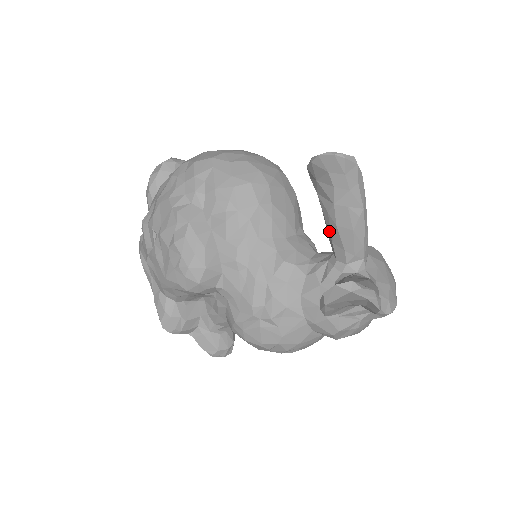
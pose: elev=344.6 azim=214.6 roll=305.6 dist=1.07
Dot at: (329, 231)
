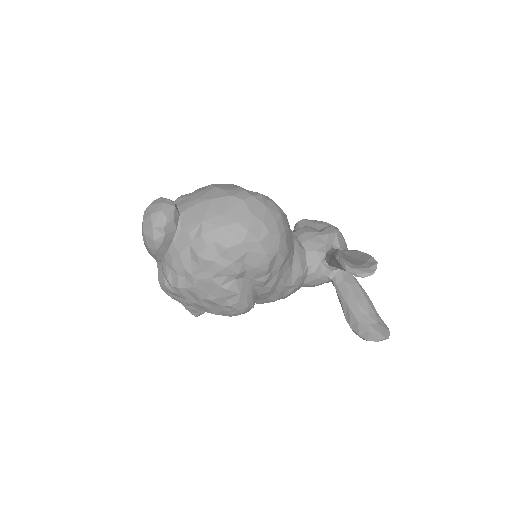
Dot at: (336, 267)
